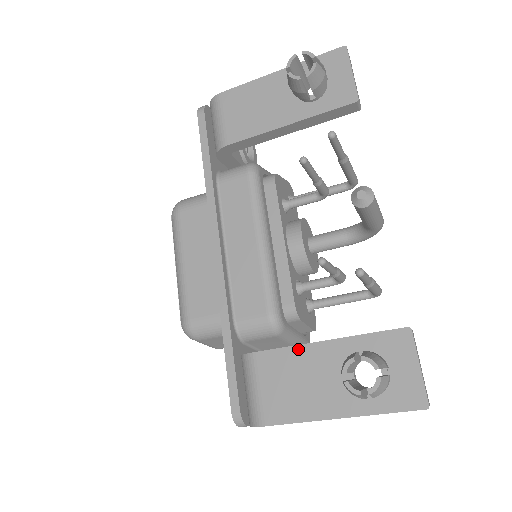
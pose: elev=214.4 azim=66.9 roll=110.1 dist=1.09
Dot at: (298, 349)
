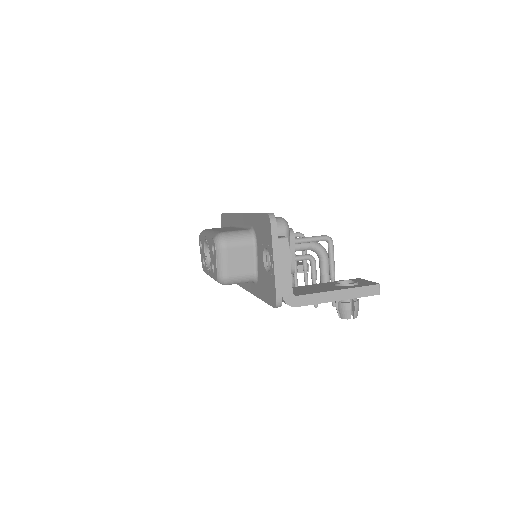
Dot at: occluded
